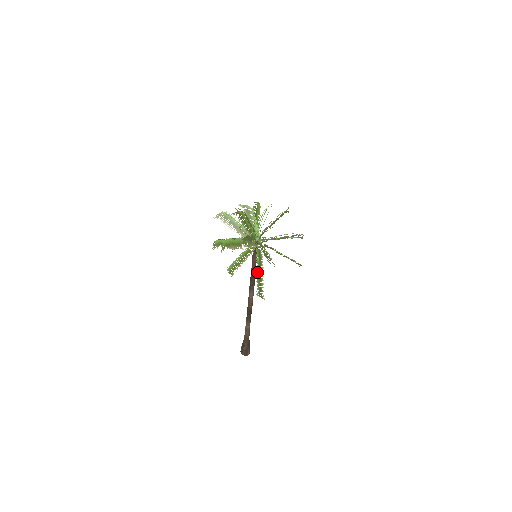
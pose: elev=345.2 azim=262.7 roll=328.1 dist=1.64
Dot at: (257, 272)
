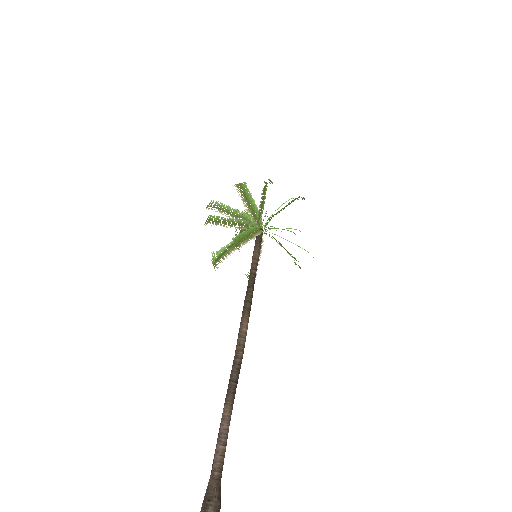
Dot at: occluded
